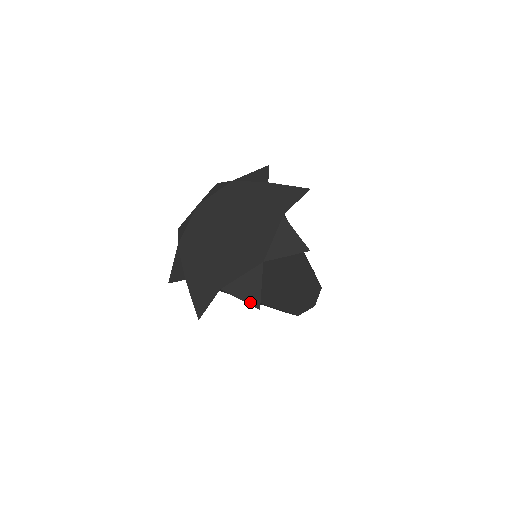
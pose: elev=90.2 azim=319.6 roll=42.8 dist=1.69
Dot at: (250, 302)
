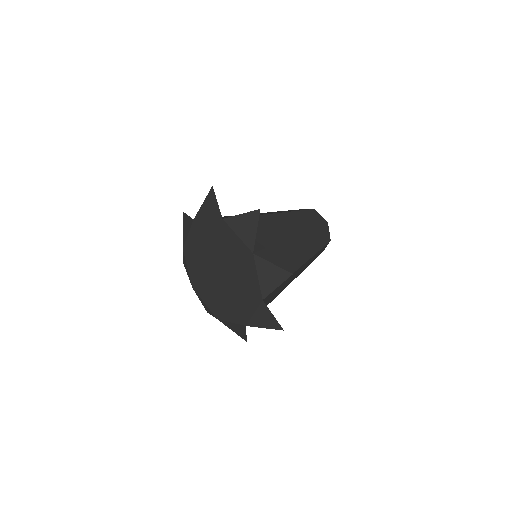
Dot at: (273, 328)
